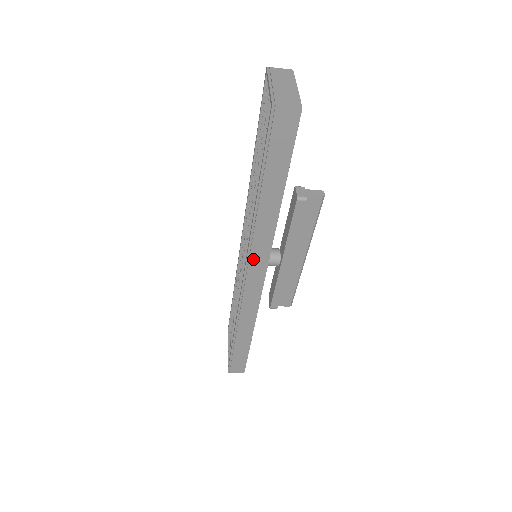
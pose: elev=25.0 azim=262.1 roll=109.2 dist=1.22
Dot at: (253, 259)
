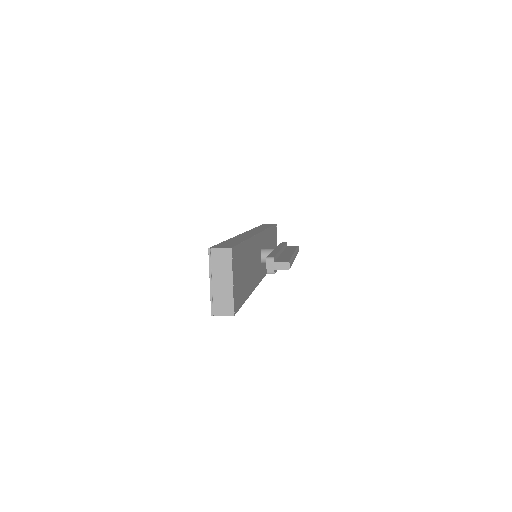
Dot at: occluded
